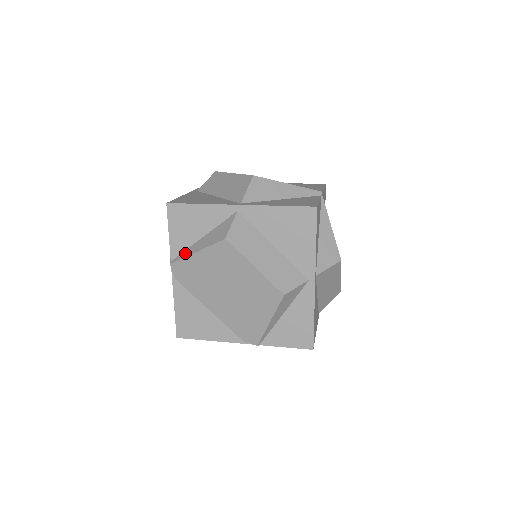
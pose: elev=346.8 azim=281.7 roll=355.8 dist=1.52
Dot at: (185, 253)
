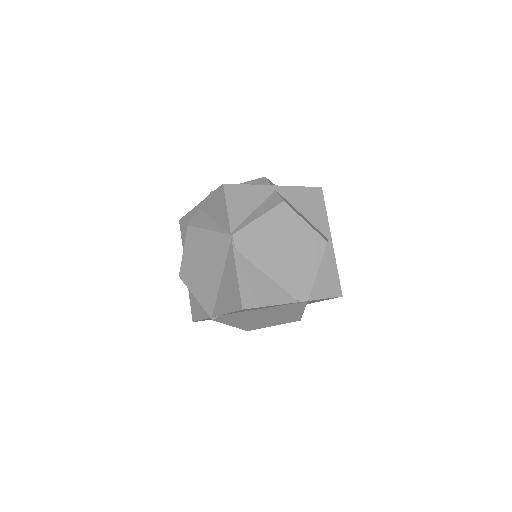
Dot at: (245, 223)
